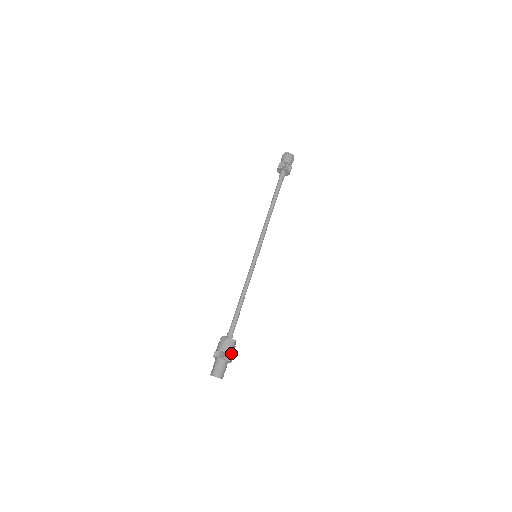
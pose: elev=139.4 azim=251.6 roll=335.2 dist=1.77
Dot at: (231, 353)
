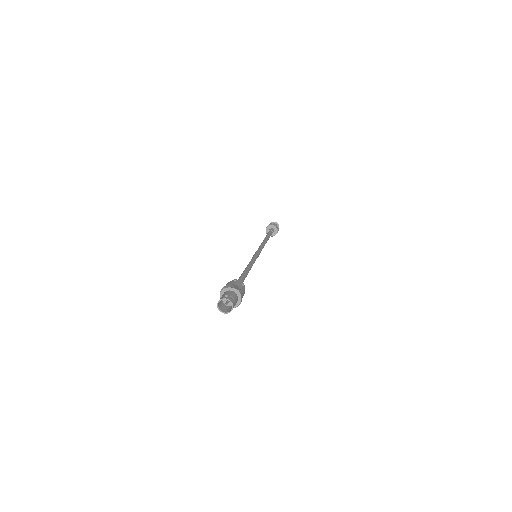
Dot at: (241, 290)
